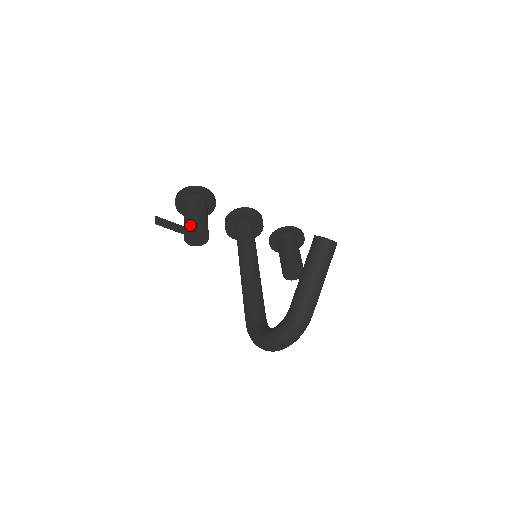
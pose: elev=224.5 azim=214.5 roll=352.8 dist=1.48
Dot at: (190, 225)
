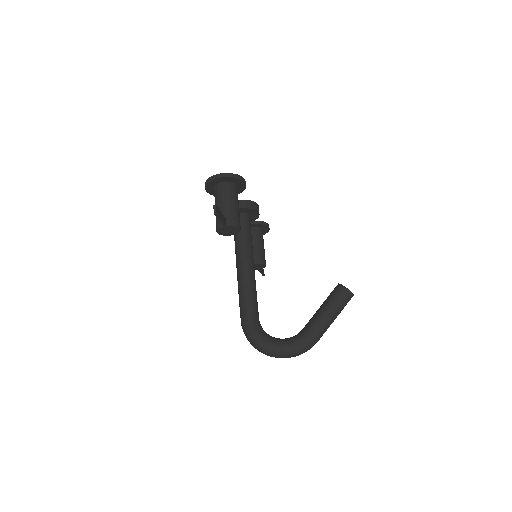
Dot at: (232, 219)
